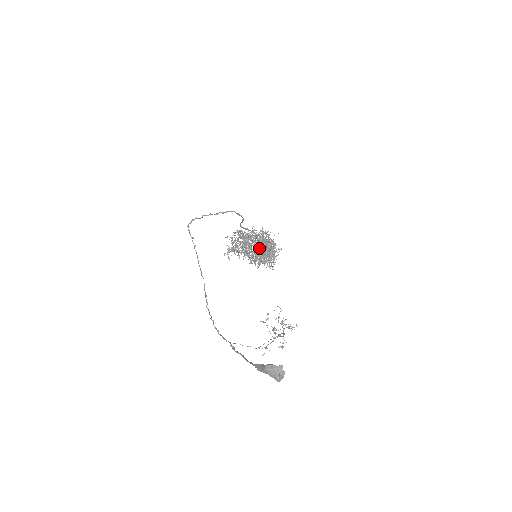
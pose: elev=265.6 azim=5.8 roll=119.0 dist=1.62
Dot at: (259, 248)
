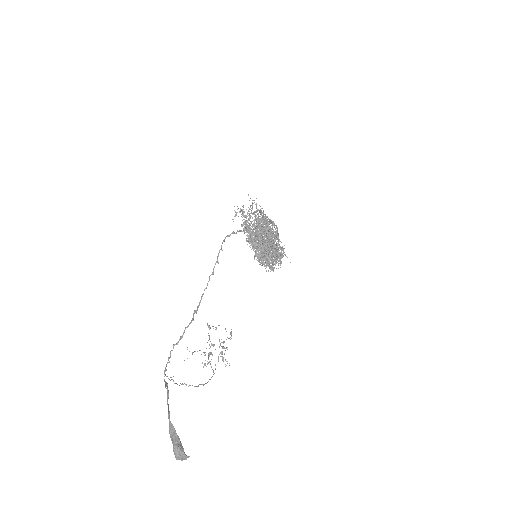
Dot at: occluded
